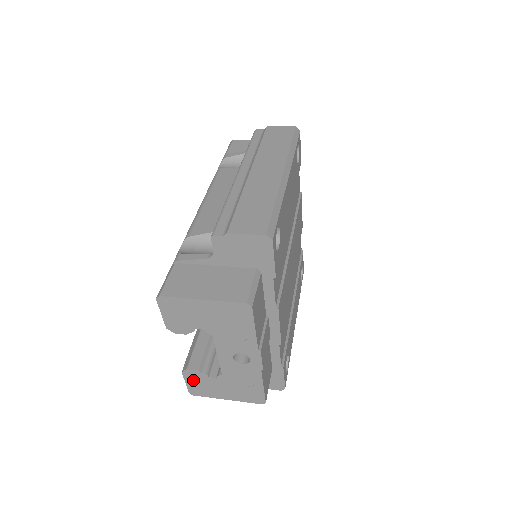
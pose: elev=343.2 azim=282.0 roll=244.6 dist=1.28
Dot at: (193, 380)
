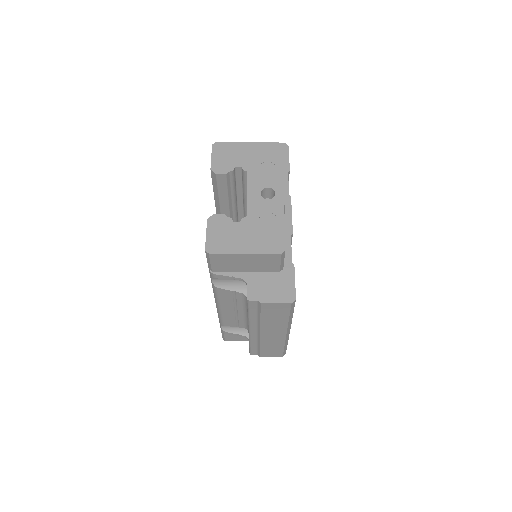
Dot at: (215, 229)
